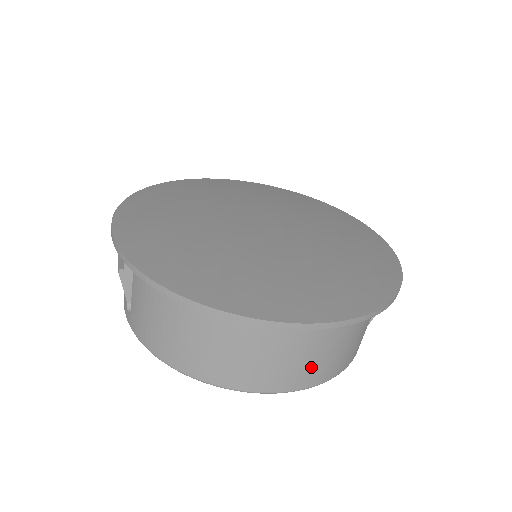
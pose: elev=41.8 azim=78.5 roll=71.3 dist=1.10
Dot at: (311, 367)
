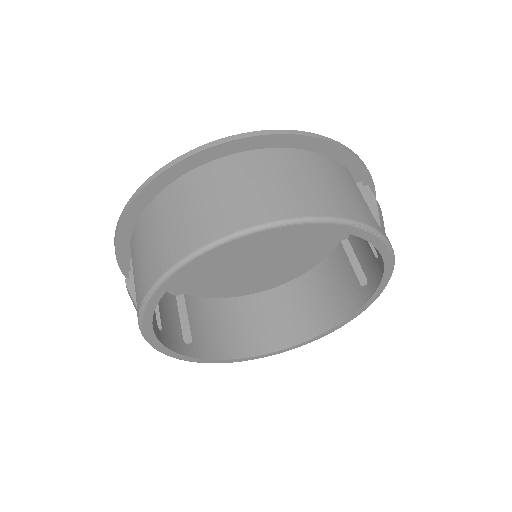
Dot at: (291, 194)
